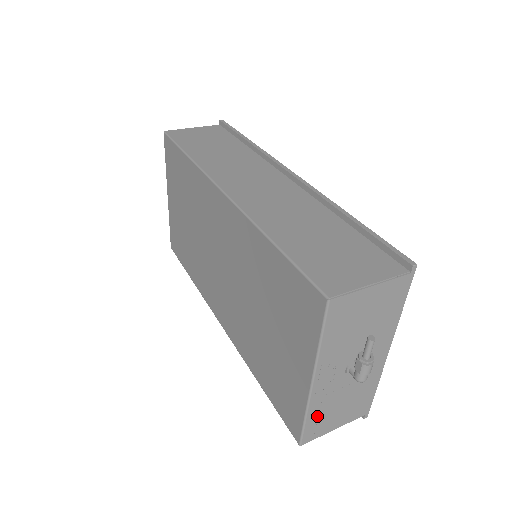
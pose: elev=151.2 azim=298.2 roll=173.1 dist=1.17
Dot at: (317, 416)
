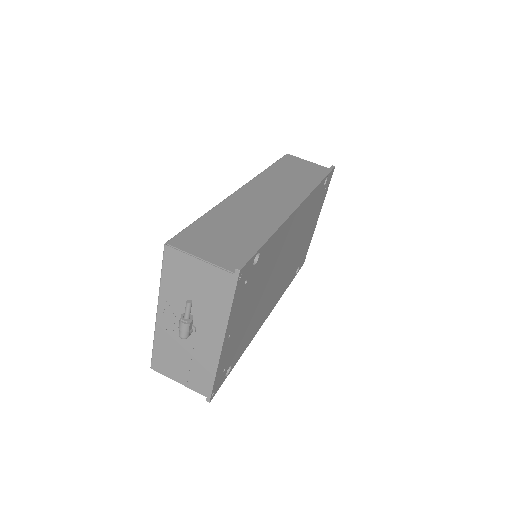
Dot at: (163, 351)
